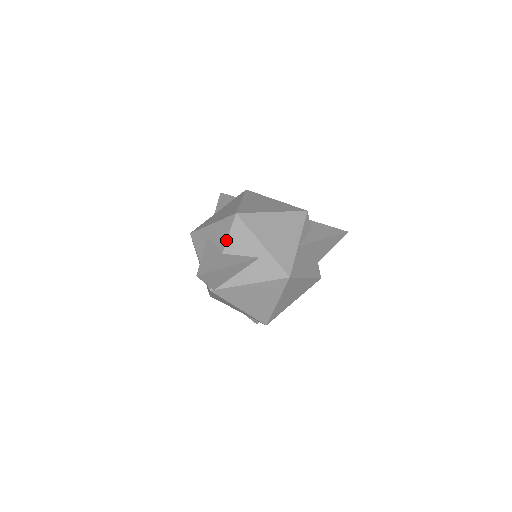
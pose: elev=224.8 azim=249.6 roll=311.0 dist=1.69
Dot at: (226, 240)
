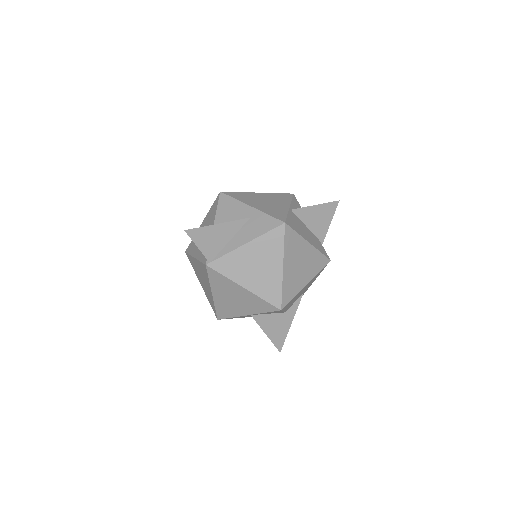
Dot at: (215, 216)
